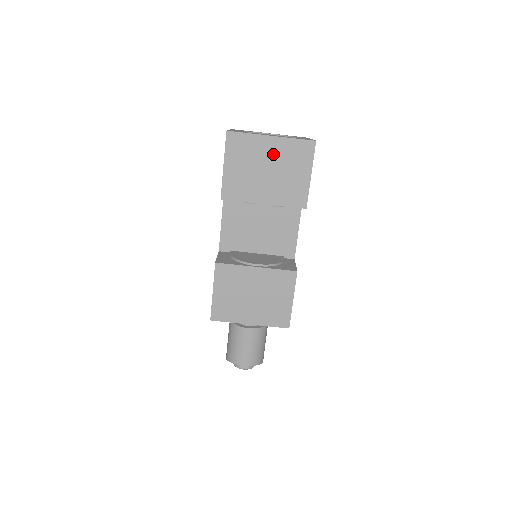
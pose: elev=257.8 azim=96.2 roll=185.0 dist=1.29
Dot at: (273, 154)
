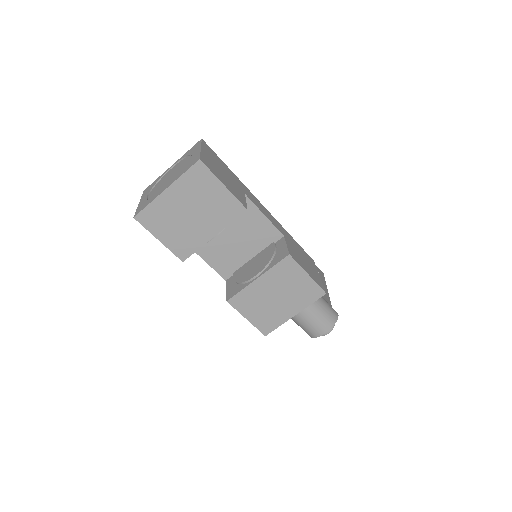
Dot at: (181, 199)
